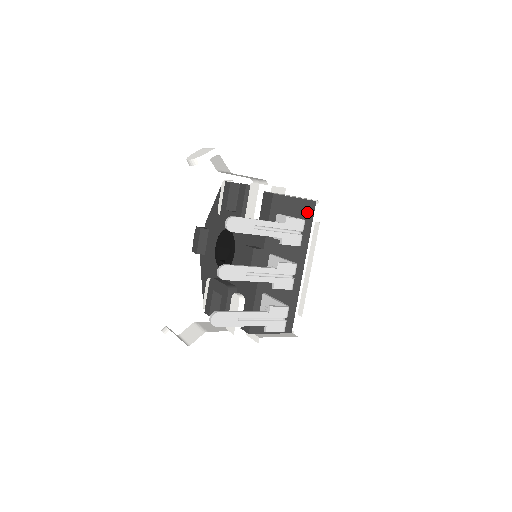
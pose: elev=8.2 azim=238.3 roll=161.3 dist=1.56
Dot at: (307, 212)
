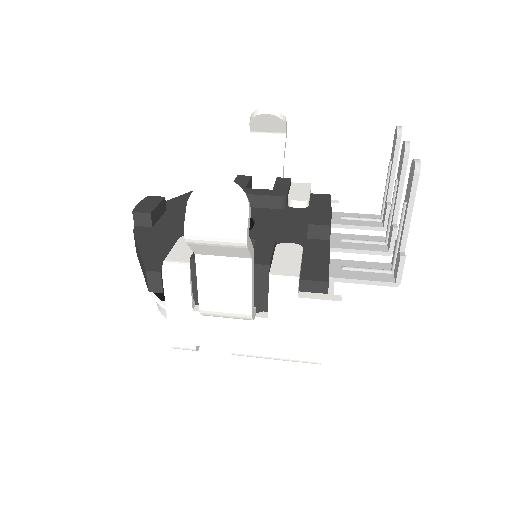
Dot at: occluded
